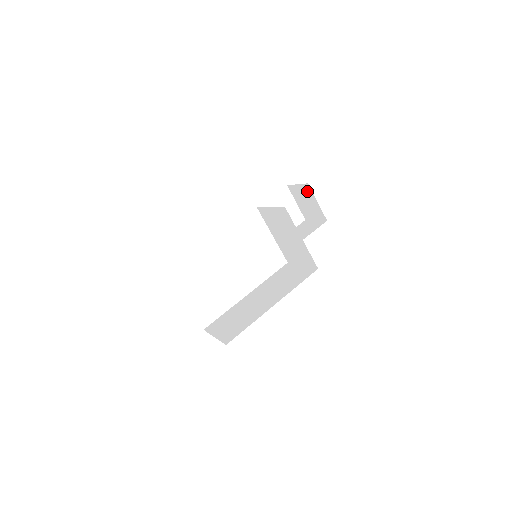
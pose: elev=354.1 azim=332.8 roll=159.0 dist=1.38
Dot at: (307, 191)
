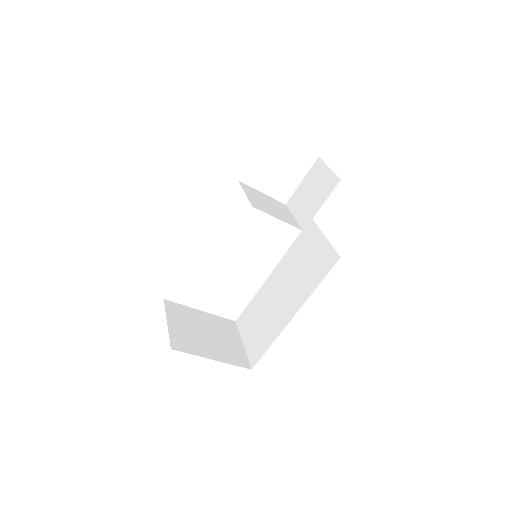
Dot at: occluded
